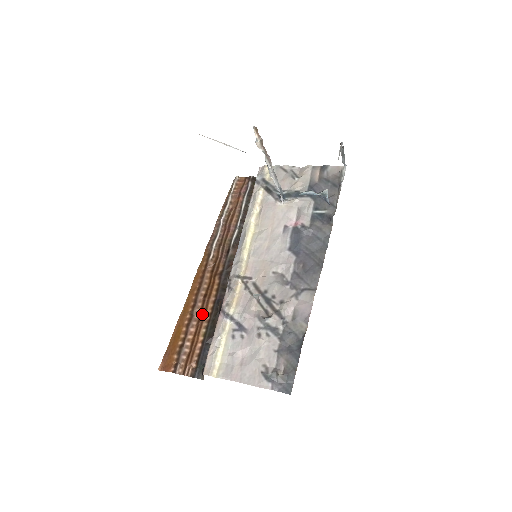
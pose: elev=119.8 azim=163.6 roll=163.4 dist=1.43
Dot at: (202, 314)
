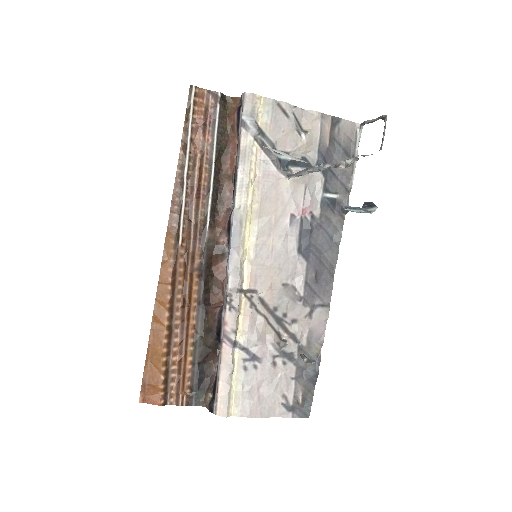
Dot at: (184, 328)
